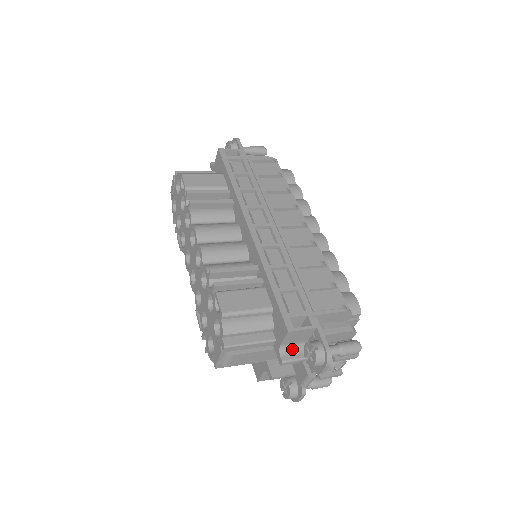
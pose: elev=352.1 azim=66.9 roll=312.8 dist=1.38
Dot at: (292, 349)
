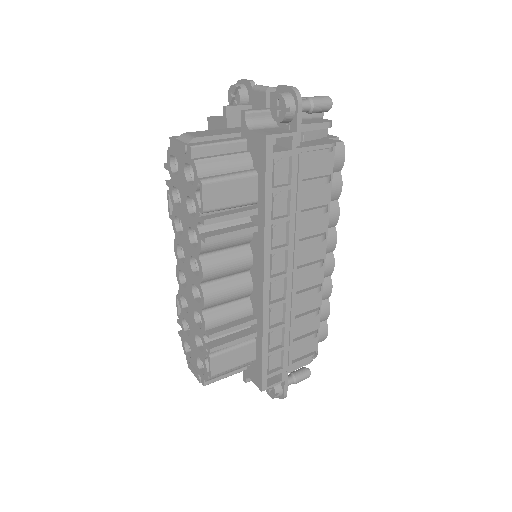
Dot at: occluded
